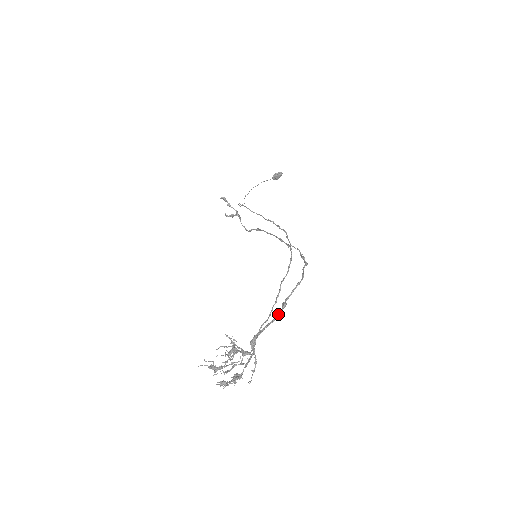
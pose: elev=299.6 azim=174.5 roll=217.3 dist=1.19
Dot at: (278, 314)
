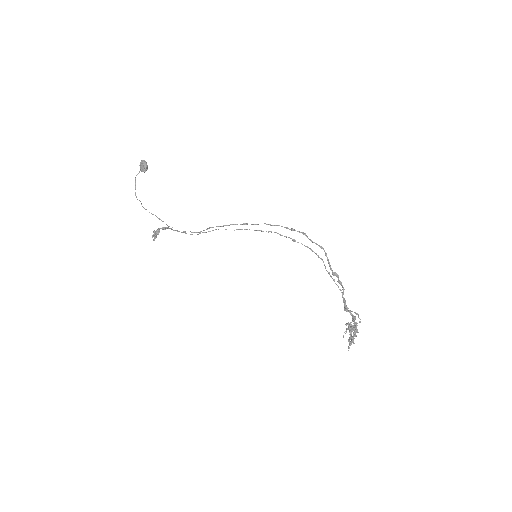
Dot at: (341, 283)
